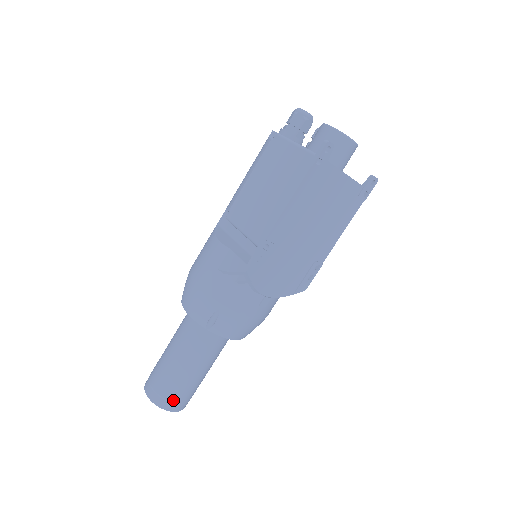
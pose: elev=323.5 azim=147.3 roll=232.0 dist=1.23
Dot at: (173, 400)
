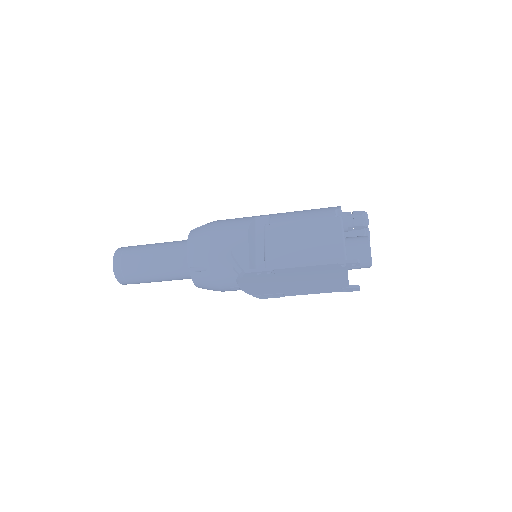
Dot at: (126, 278)
